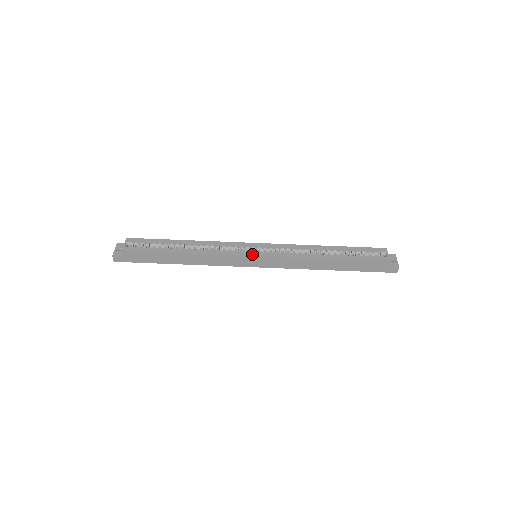
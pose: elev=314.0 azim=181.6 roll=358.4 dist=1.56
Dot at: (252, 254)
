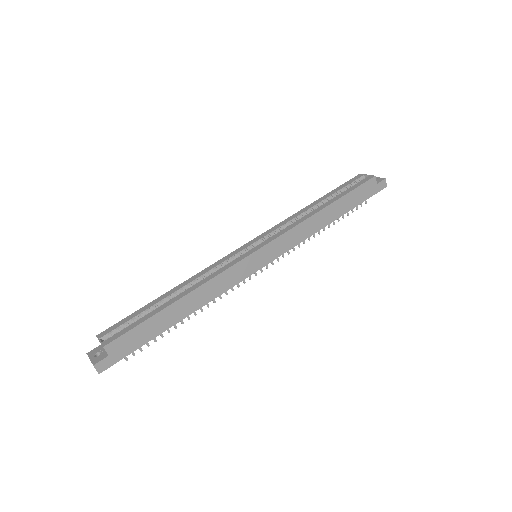
Dot at: (253, 250)
